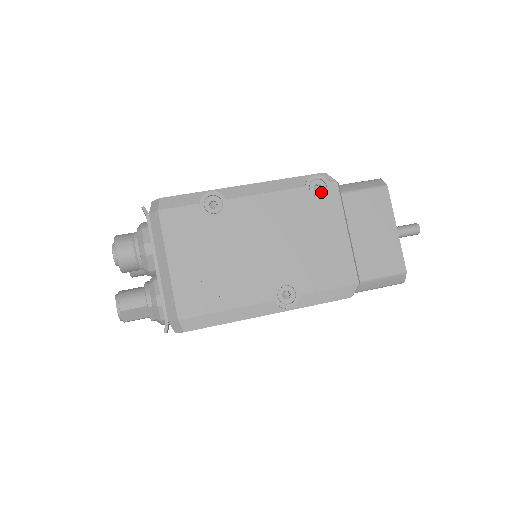
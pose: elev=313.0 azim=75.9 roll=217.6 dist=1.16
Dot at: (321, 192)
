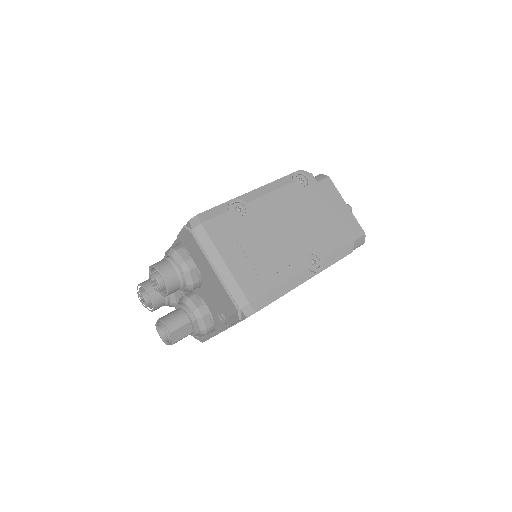
Dot at: (305, 183)
